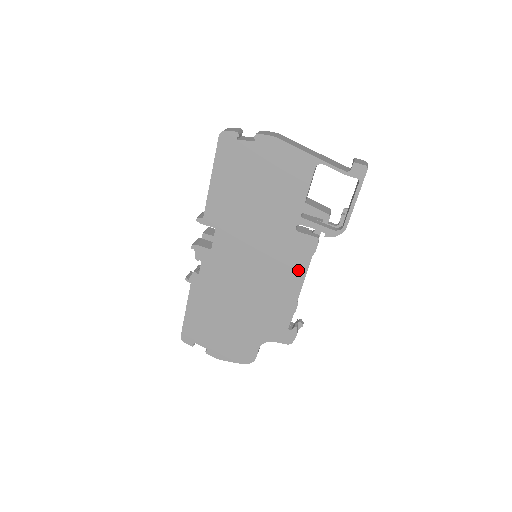
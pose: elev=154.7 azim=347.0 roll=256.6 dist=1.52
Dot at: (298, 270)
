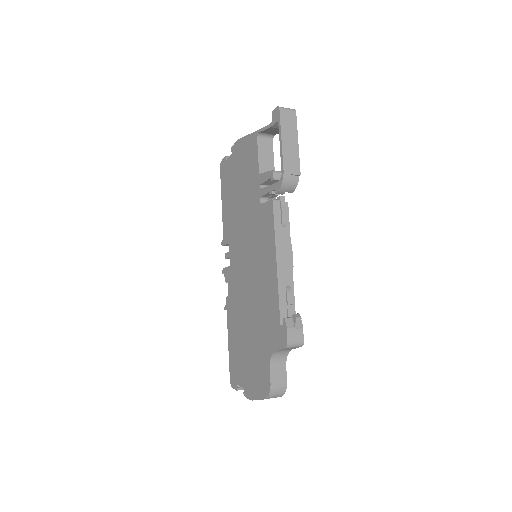
Dot at: (270, 244)
